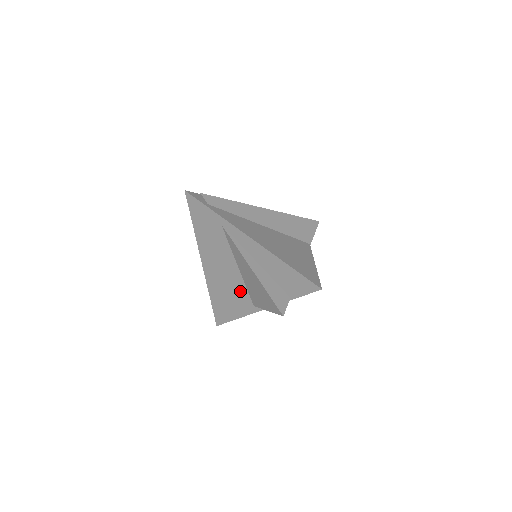
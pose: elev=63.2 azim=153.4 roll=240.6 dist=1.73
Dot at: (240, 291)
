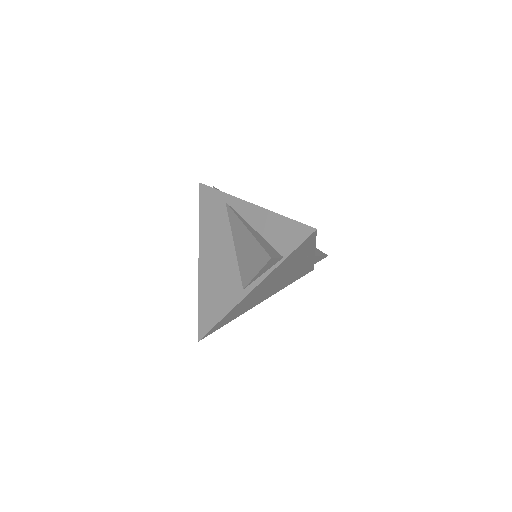
Dot at: (231, 275)
